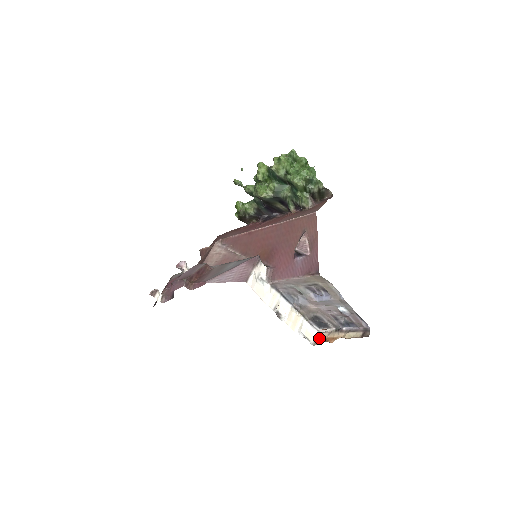
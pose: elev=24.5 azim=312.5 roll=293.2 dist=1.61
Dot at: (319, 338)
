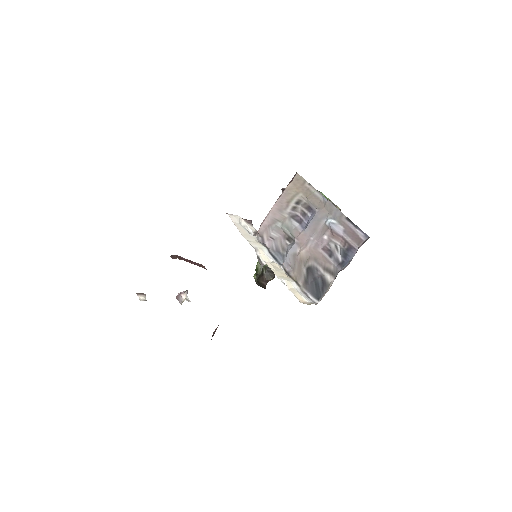
Dot at: occluded
